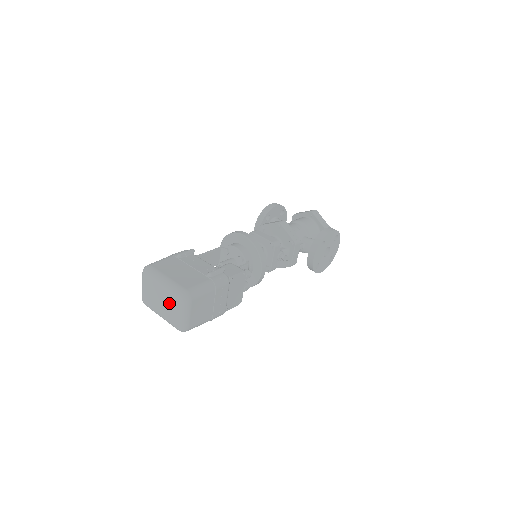
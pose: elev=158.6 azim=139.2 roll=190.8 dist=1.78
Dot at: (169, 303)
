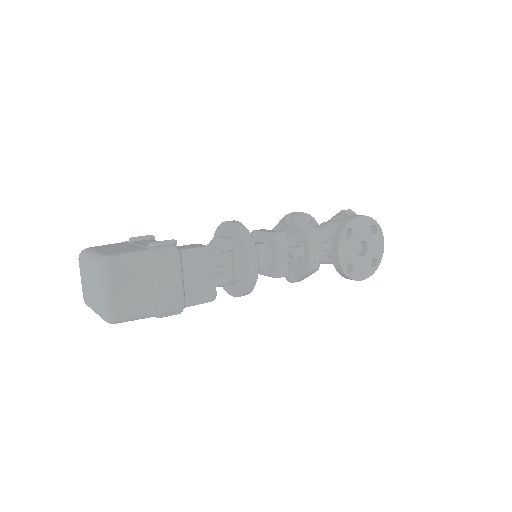
Dot at: (93, 282)
